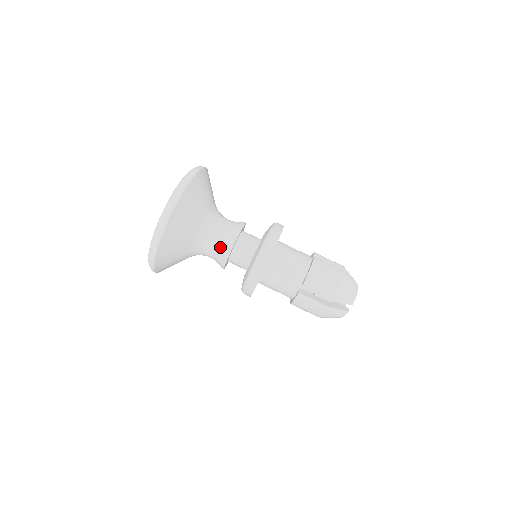
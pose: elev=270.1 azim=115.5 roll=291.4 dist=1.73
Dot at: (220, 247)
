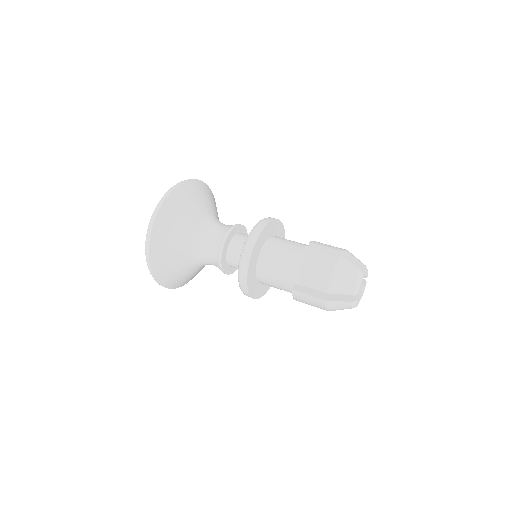
Dot at: (225, 227)
